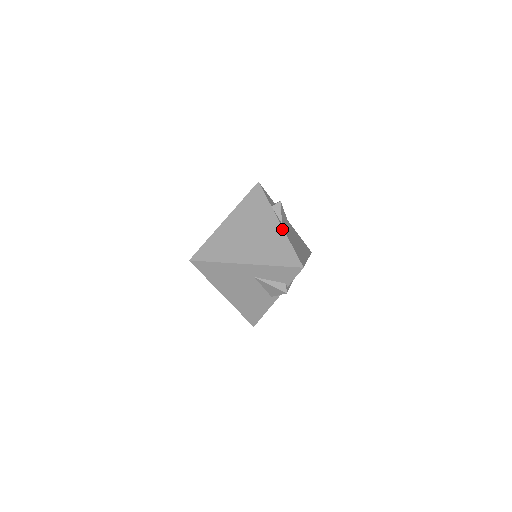
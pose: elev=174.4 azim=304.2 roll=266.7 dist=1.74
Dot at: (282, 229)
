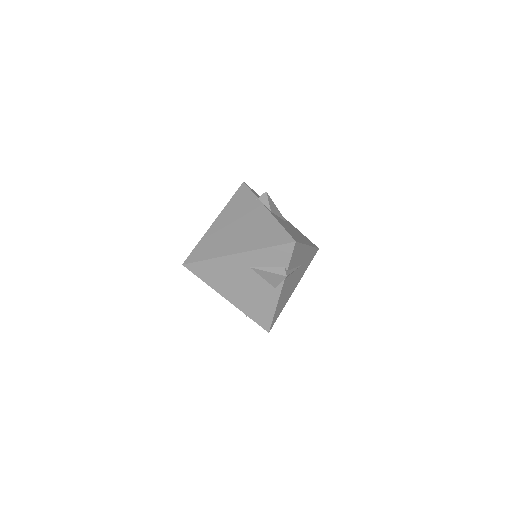
Dot at: (270, 214)
